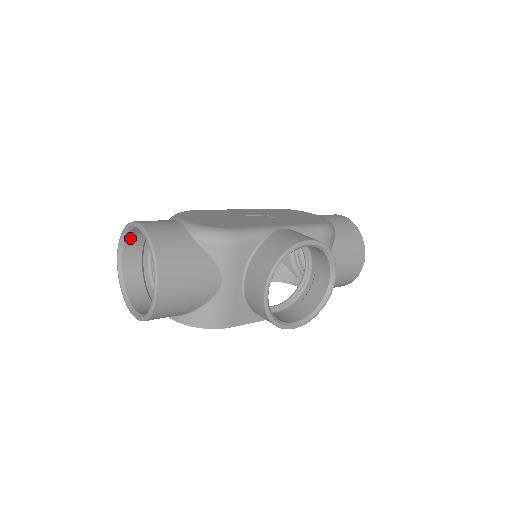
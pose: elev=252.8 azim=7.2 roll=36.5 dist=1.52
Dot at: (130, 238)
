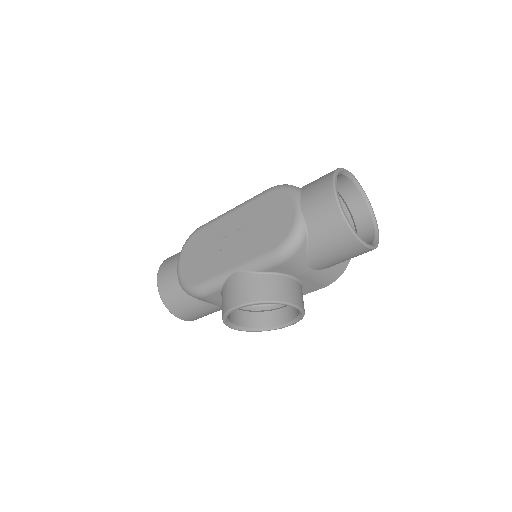
Dot at: occluded
